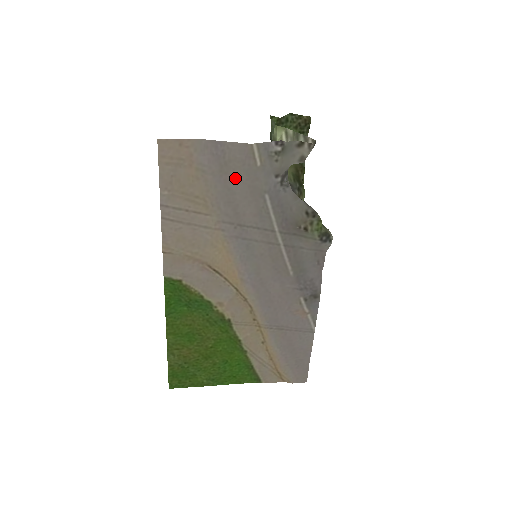
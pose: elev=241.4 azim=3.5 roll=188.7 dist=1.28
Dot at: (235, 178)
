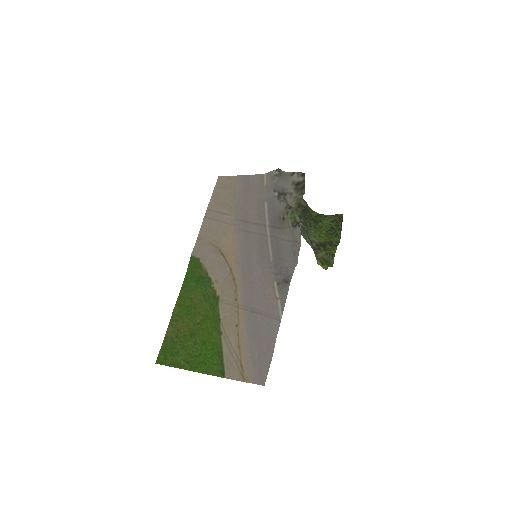
Dot at: (251, 195)
